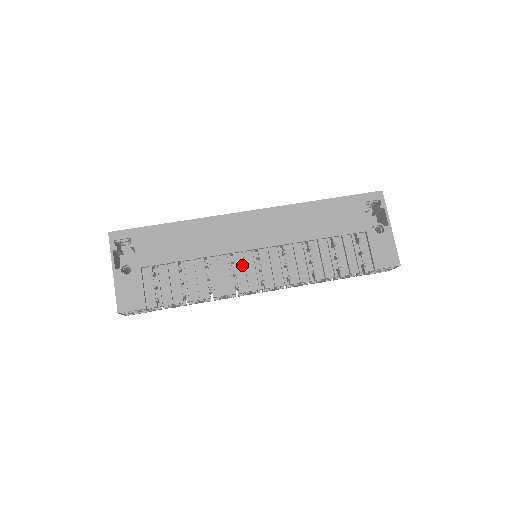
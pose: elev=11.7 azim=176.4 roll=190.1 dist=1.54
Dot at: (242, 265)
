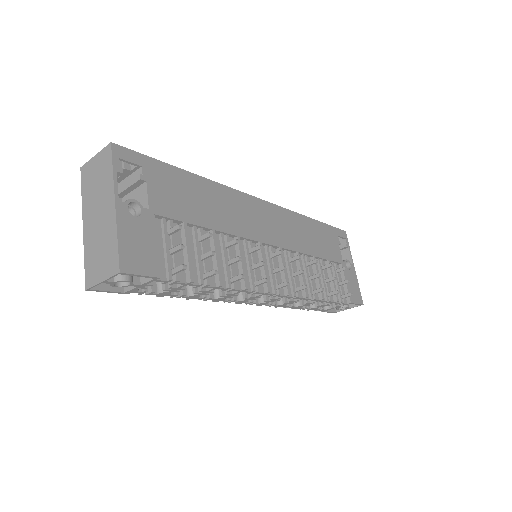
Dot at: (257, 259)
